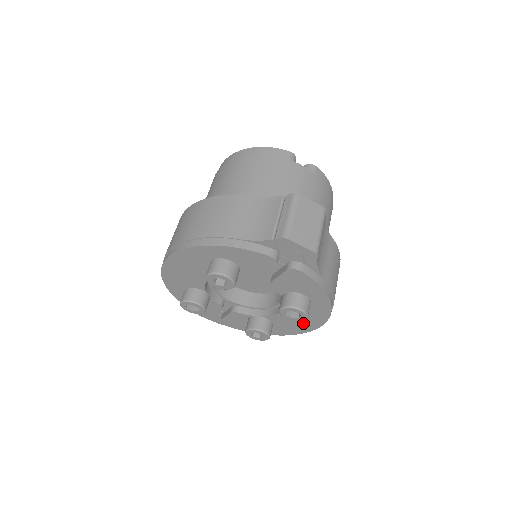
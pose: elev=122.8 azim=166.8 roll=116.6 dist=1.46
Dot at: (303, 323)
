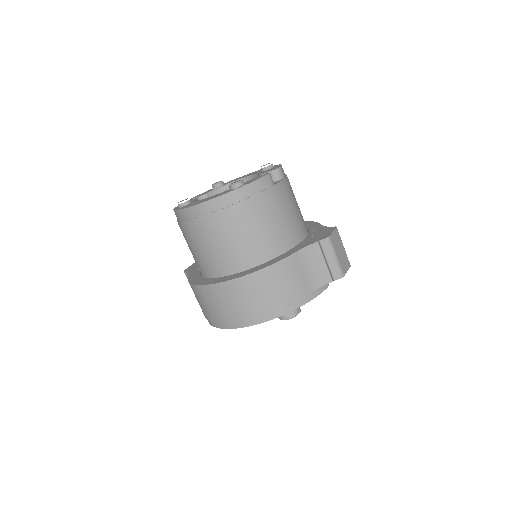
Dot at: occluded
